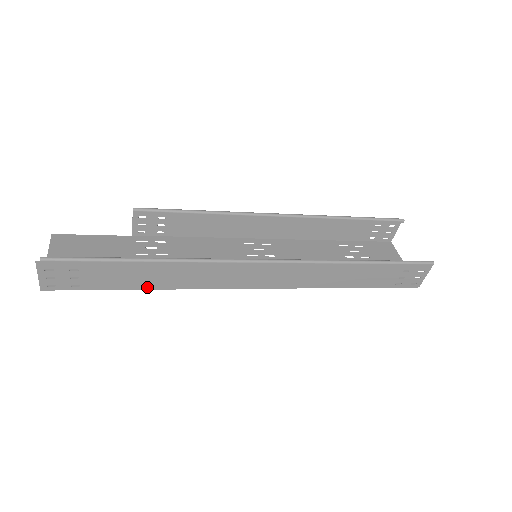
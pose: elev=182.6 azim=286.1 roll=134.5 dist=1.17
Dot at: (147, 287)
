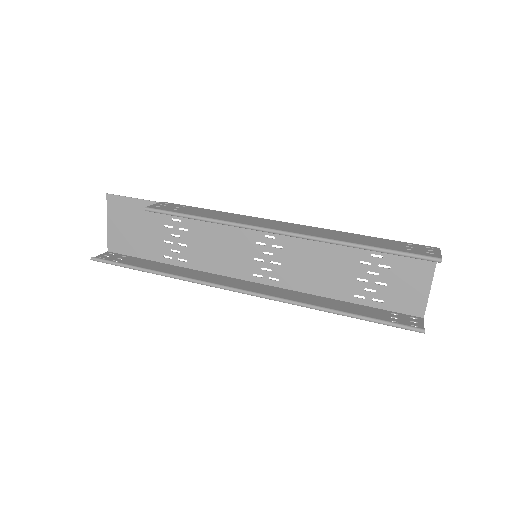
Dot at: (169, 266)
